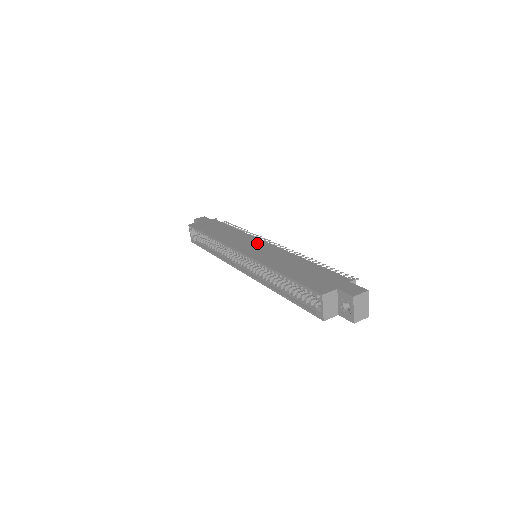
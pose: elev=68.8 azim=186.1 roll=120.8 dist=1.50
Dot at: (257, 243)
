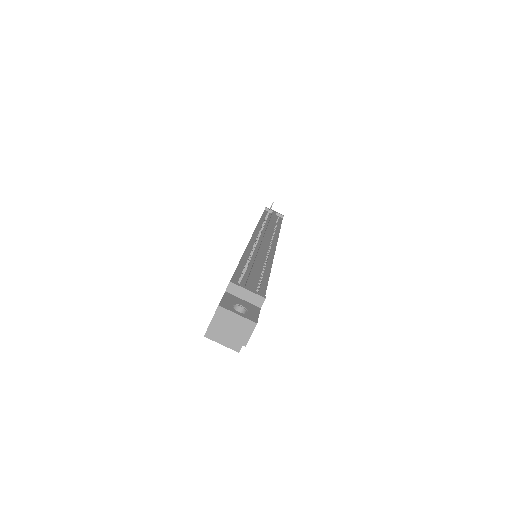
Dot at: occluded
